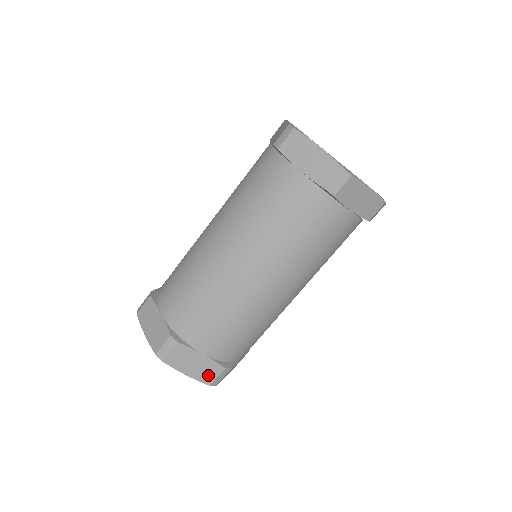
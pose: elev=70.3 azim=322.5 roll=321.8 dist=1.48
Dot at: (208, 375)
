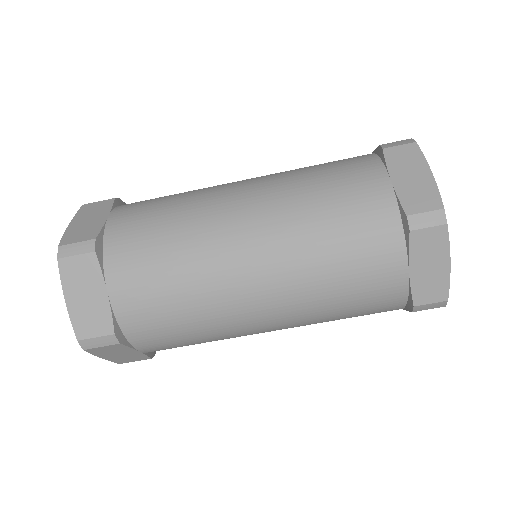
Dot at: (88, 325)
